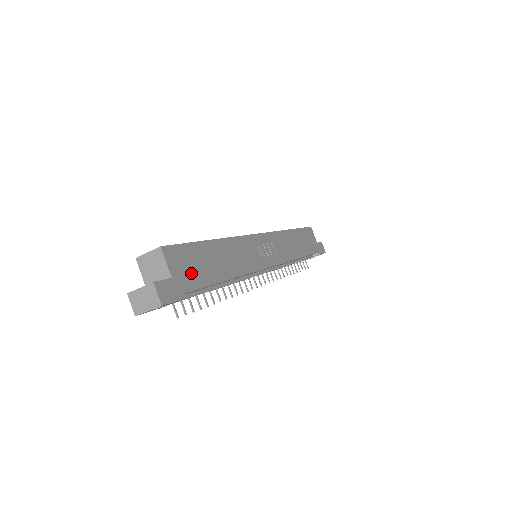
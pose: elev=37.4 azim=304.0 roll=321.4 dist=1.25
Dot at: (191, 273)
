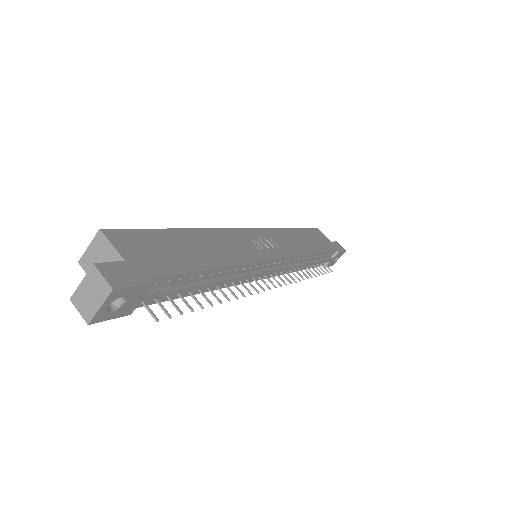
Dot at: (156, 258)
